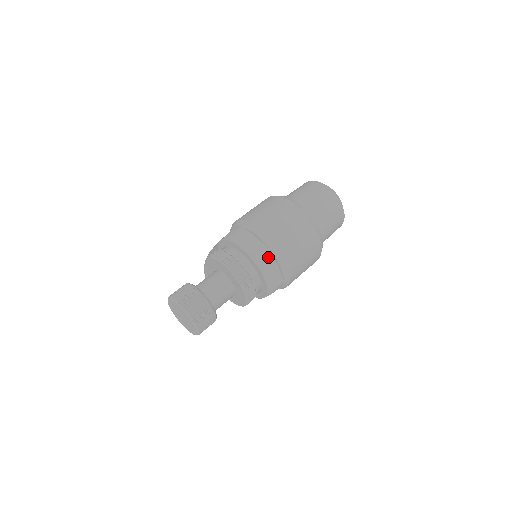
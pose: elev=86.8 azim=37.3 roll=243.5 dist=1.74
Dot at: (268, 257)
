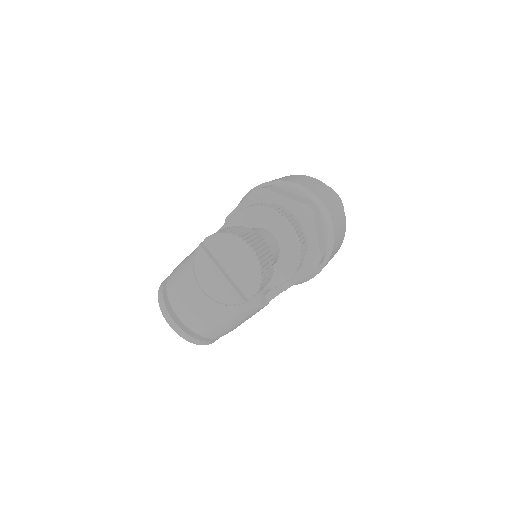
Dot at: (317, 211)
